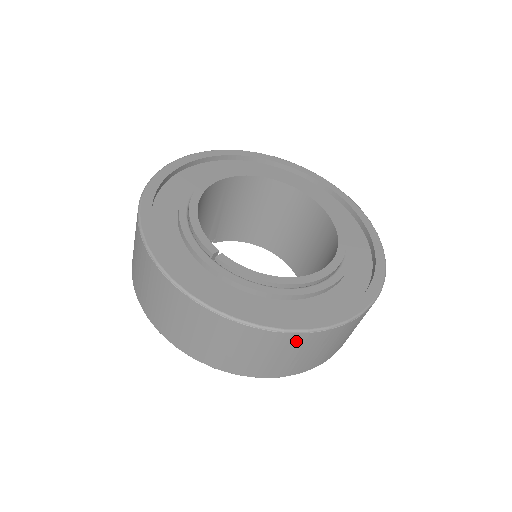
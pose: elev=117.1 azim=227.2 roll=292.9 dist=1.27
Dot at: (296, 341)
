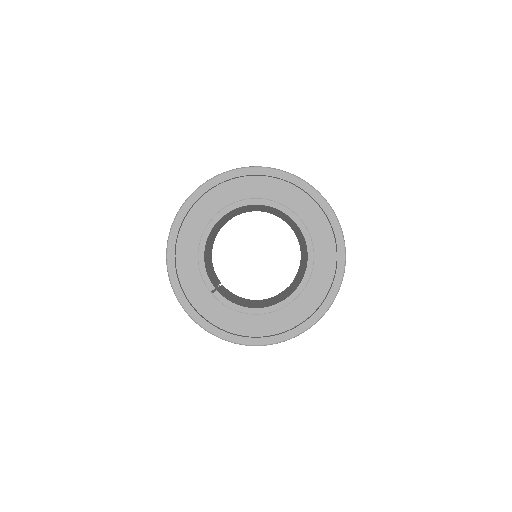
Dot at: occluded
